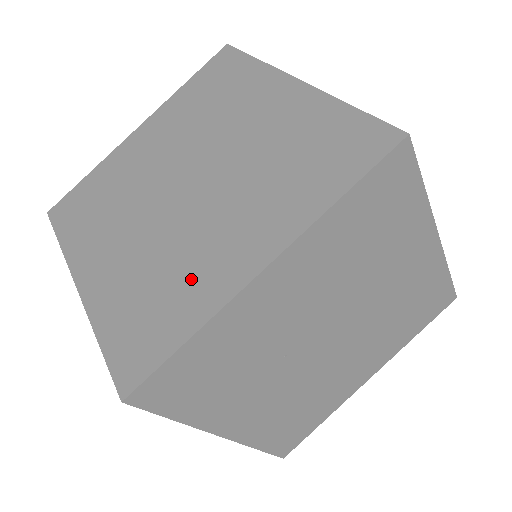
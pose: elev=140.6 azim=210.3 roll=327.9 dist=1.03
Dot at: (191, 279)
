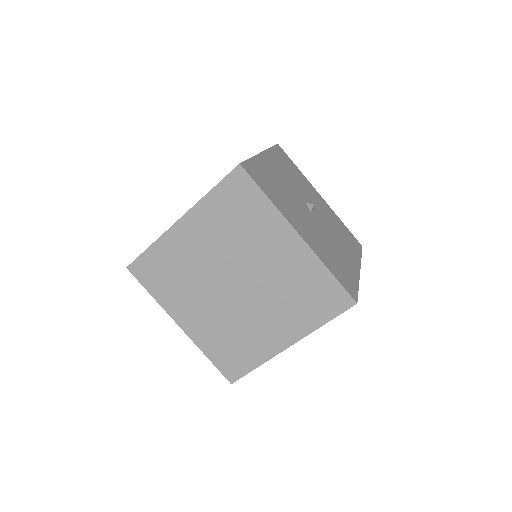
Dot at: (252, 342)
